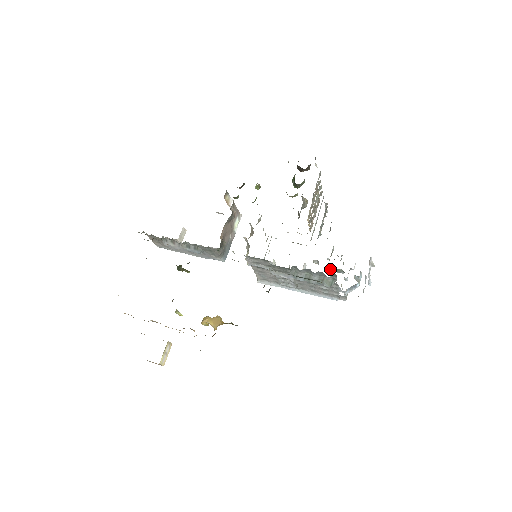
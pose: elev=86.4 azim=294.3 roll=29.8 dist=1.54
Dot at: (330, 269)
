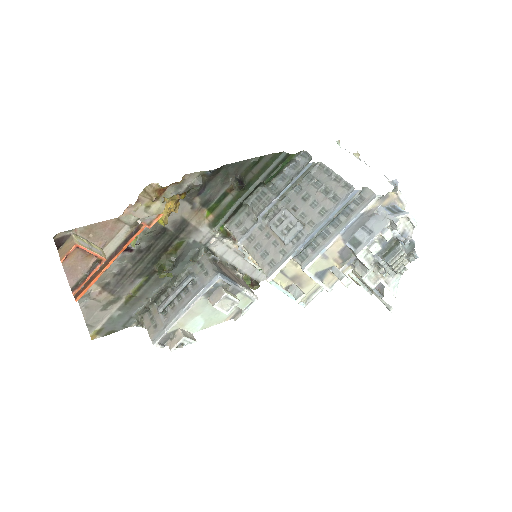
Dot at: (381, 258)
